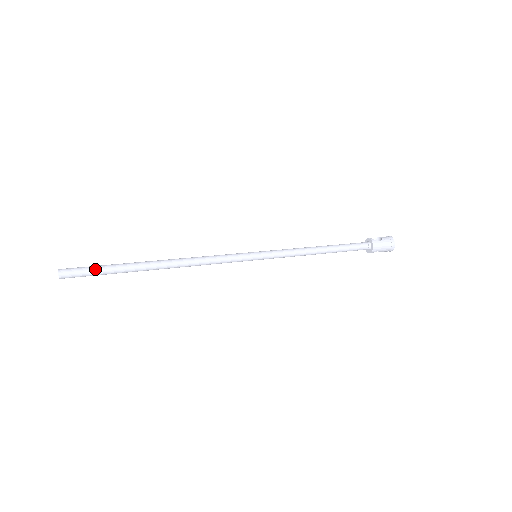
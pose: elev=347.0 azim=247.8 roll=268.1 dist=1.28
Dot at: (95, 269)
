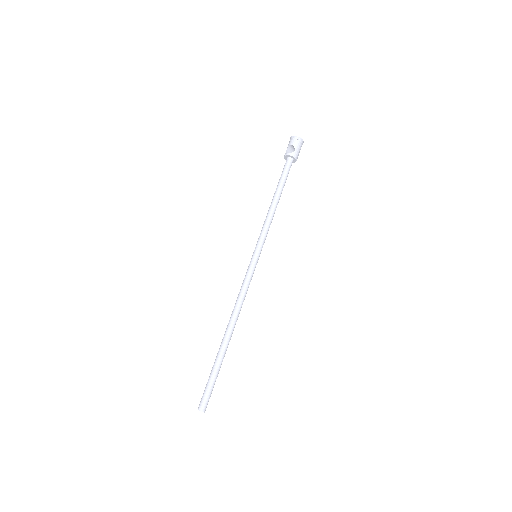
Dot at: (212, 384)
